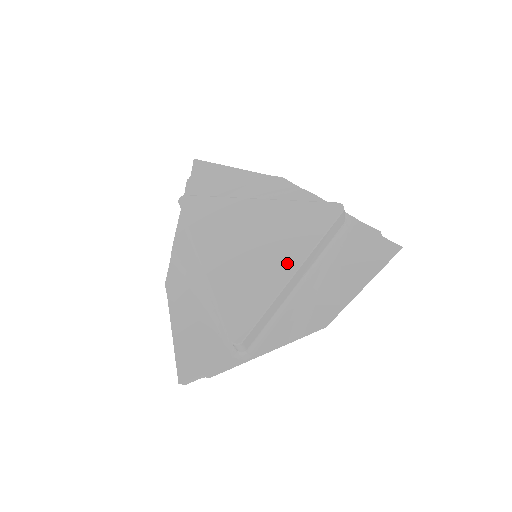
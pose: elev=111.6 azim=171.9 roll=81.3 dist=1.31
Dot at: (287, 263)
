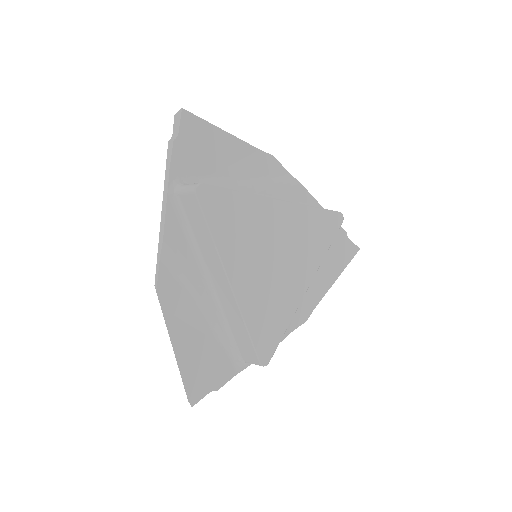
Dot at: (303, 277)
